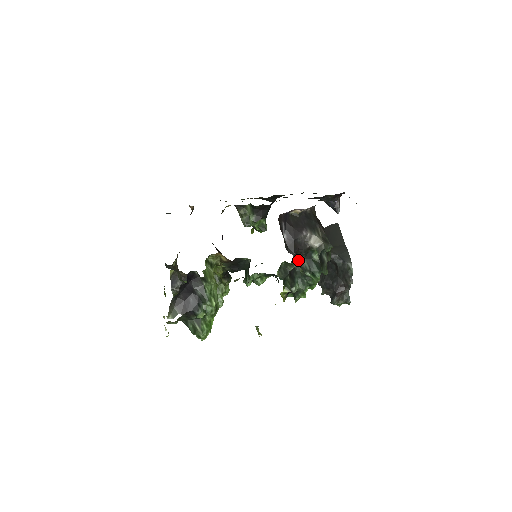
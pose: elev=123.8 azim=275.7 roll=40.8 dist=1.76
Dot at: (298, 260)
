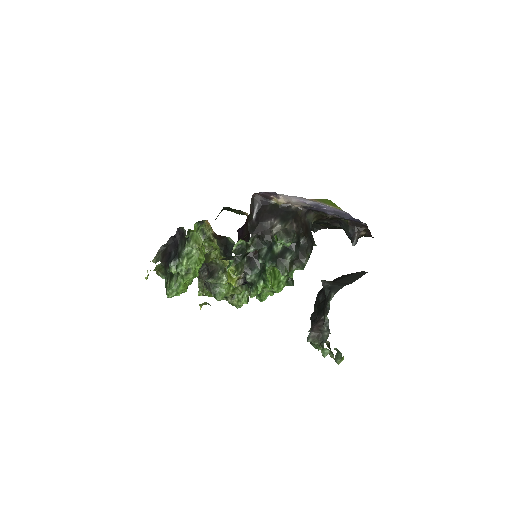
Dot at: (260, 247)
